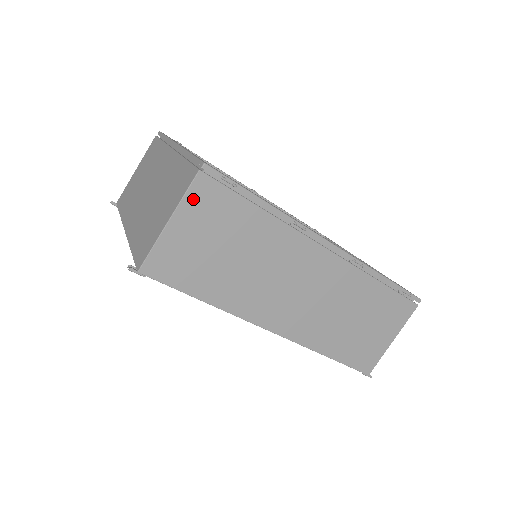
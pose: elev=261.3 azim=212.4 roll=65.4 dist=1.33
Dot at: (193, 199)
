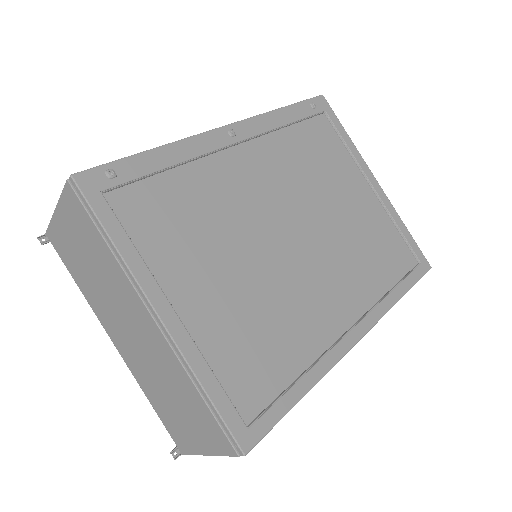
Dot at: occluded
